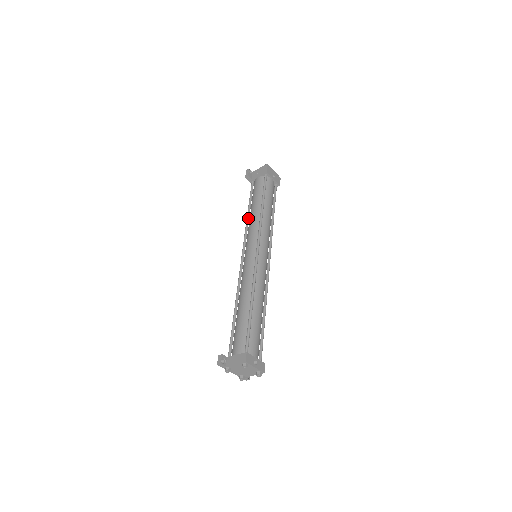
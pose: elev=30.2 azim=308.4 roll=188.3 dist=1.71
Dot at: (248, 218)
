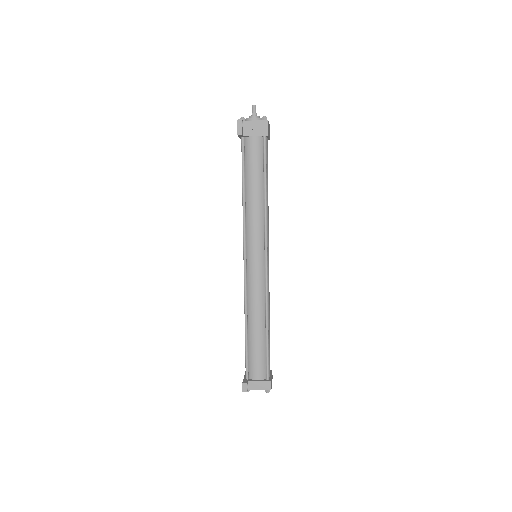
Dot at: (245, 204)
